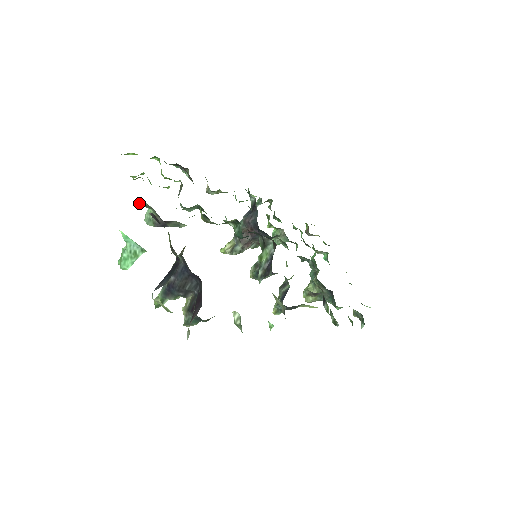
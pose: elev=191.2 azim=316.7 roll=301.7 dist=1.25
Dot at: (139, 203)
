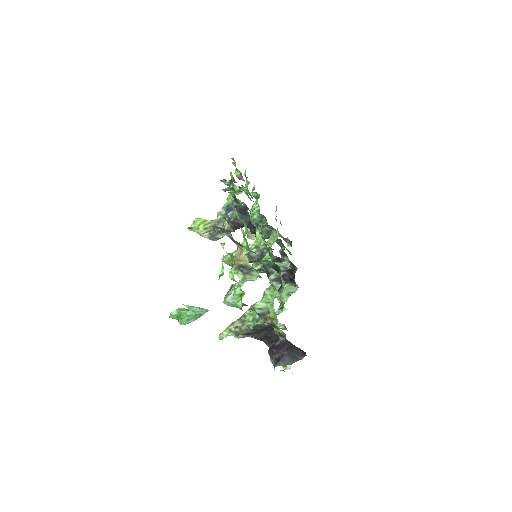
Dot at: occluded
